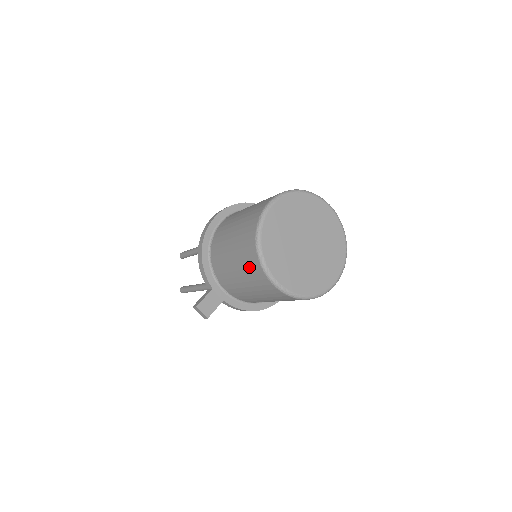
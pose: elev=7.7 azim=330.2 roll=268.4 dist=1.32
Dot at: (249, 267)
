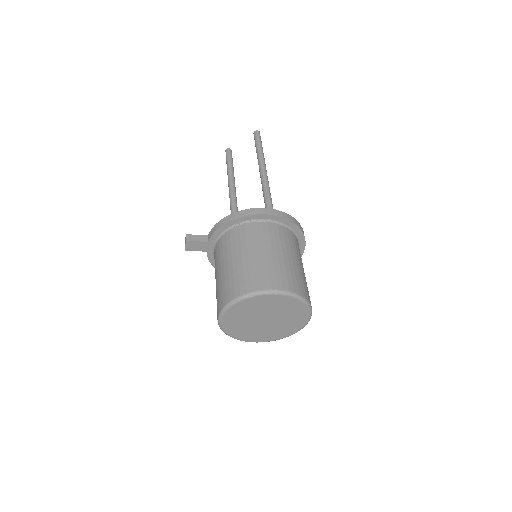
Dot at: (223, 291)
